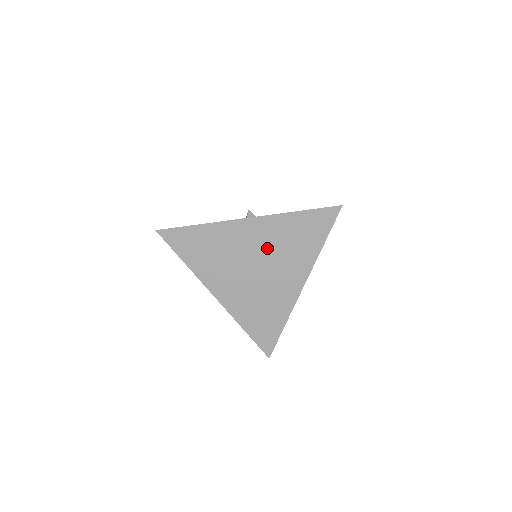
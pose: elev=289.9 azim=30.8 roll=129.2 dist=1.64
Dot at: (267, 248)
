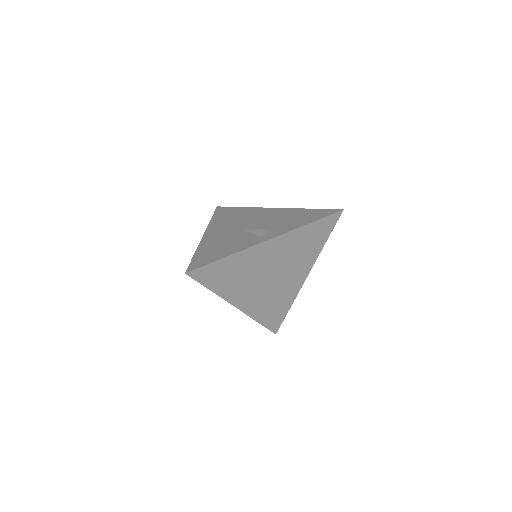
Dot at: (282, 258)
